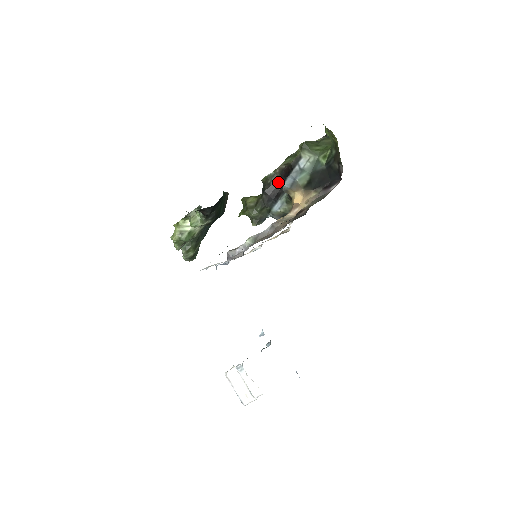
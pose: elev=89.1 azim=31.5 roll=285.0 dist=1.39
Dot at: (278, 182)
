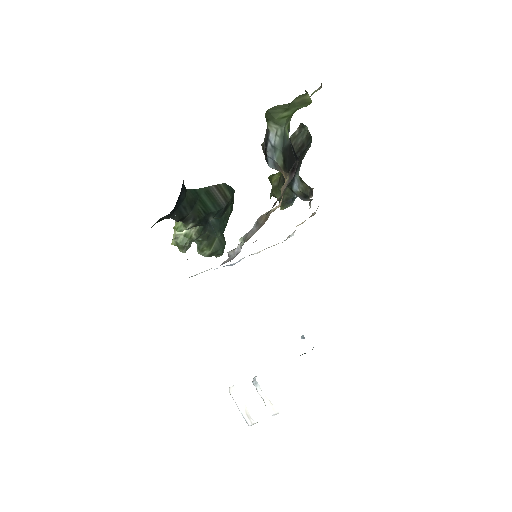
Dot at: occluded
